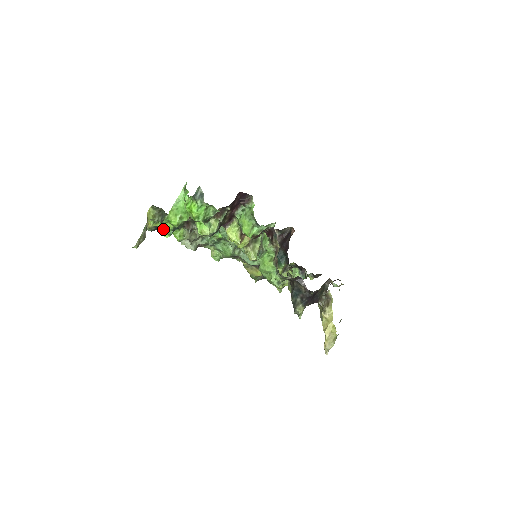
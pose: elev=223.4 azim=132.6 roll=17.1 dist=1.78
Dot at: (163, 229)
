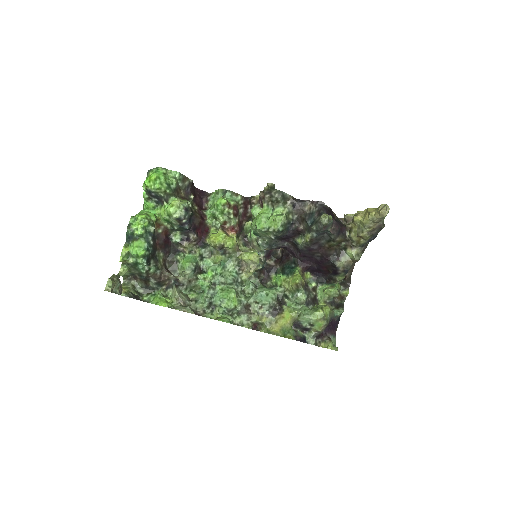
Dot at: (135, 246)
